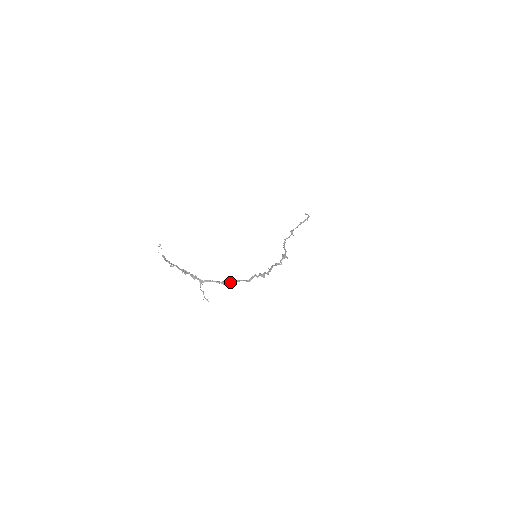
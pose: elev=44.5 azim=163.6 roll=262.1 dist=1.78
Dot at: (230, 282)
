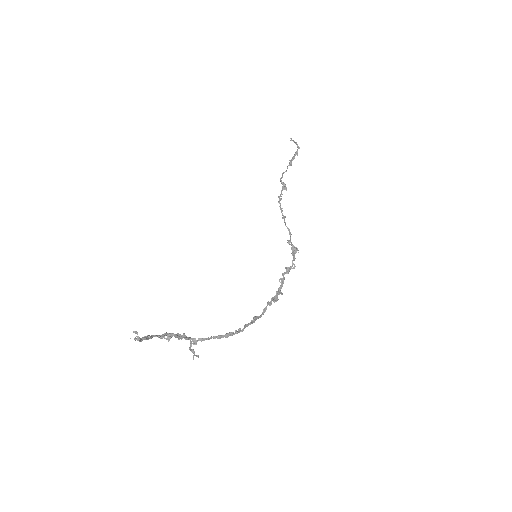
Dot at: (238, 332)
